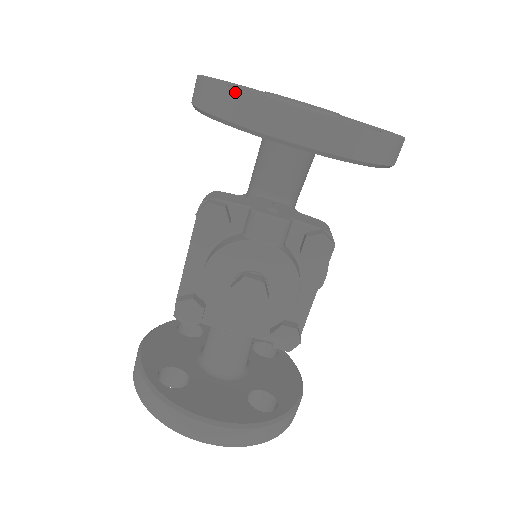
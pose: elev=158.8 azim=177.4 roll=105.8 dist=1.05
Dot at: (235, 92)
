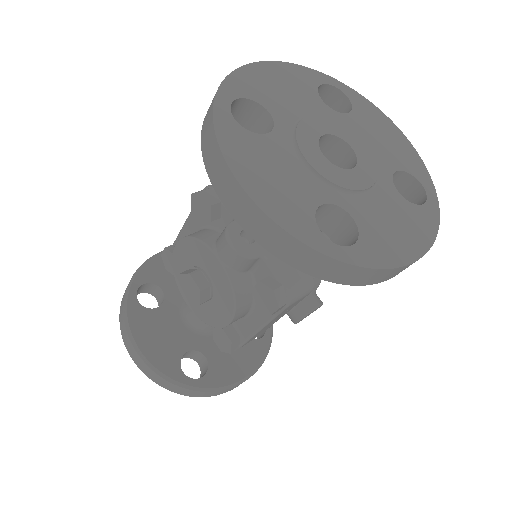
Dot at: (211, 118)
